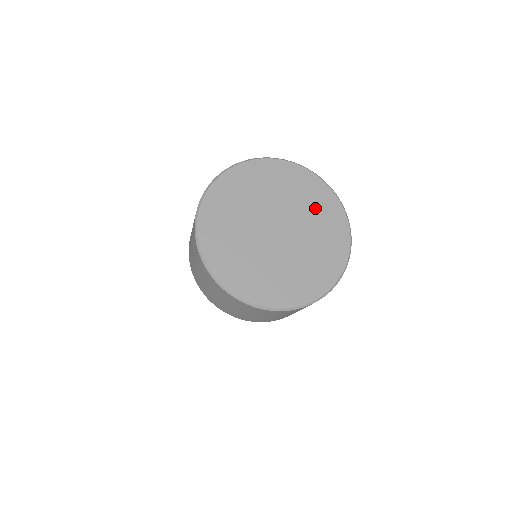
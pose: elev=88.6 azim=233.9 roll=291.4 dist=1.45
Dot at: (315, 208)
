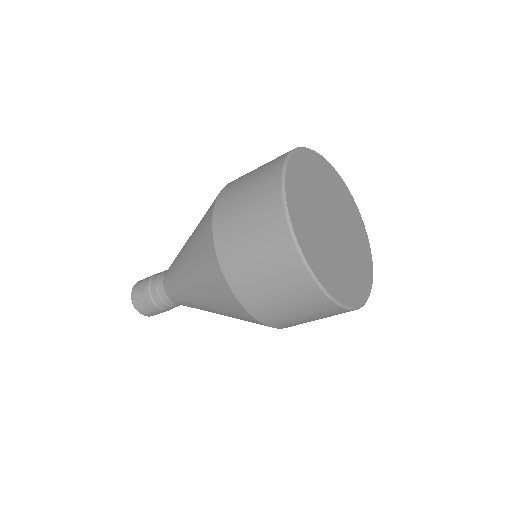
Dot at: (359, 265)
